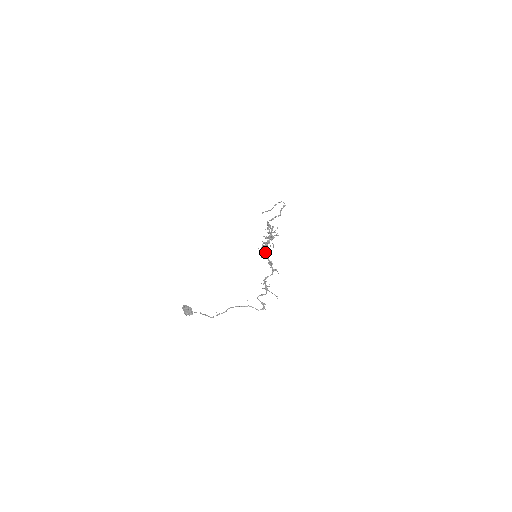
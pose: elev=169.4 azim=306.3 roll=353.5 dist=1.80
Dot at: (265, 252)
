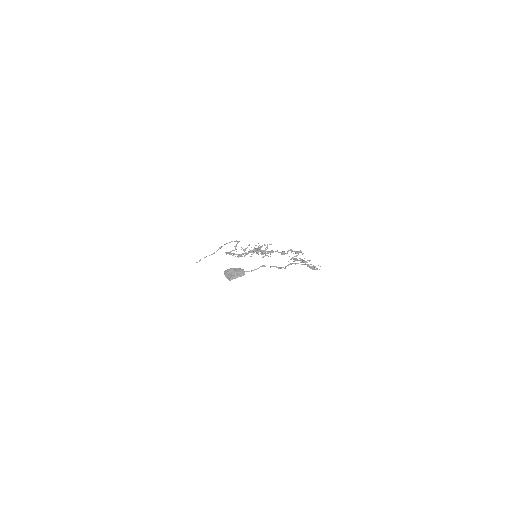
Dot at: occluded
